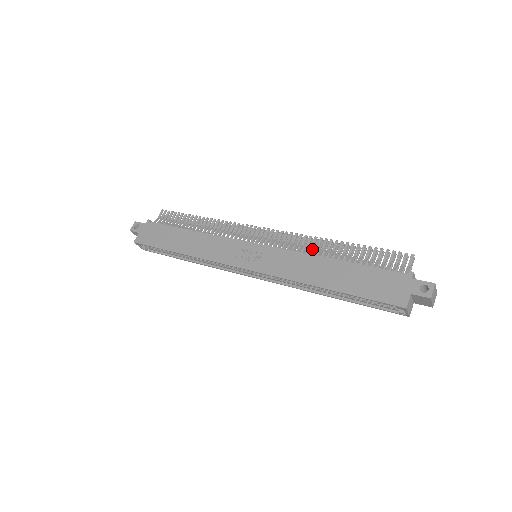
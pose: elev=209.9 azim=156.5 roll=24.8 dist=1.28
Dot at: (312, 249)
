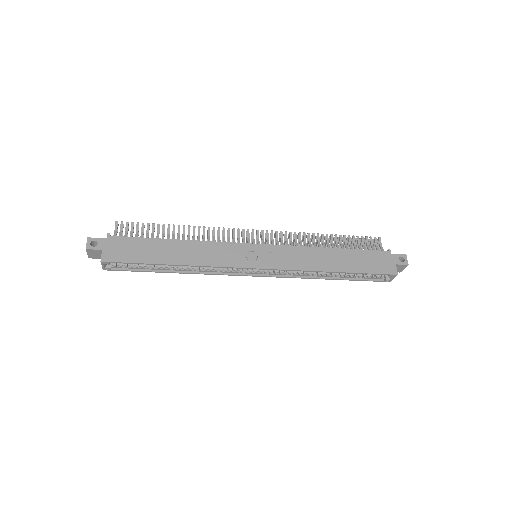
Dot at: (306, 243)
